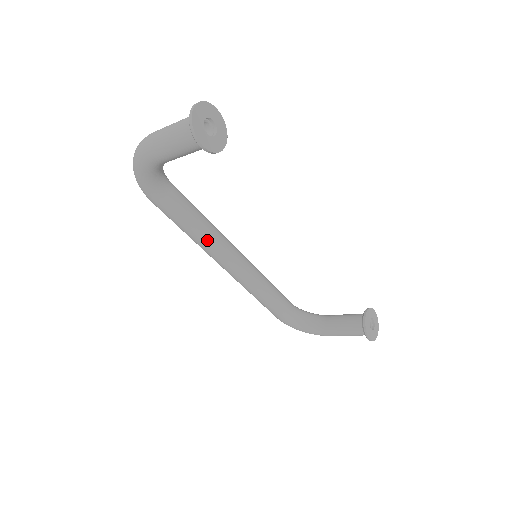
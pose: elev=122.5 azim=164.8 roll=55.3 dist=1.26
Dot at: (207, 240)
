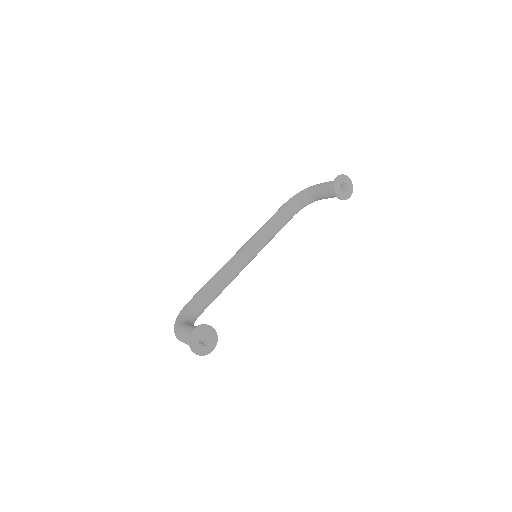
Dot at: occluded
